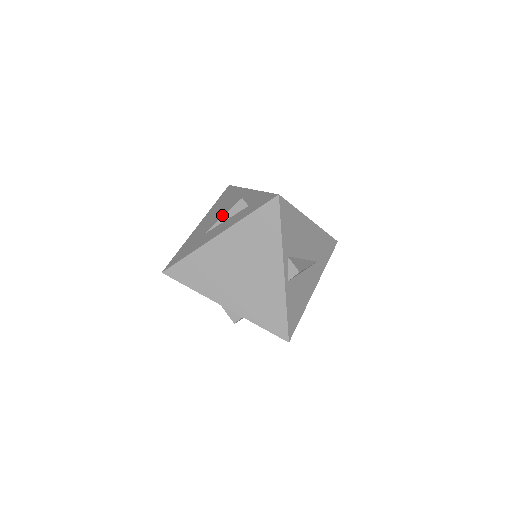
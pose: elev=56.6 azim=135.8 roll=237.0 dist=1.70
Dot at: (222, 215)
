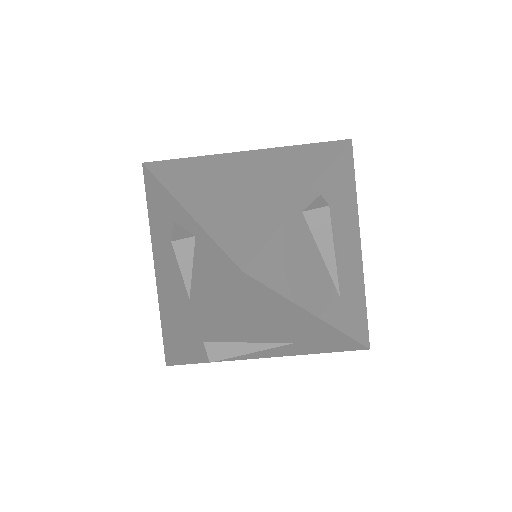
Dot at: occluded
